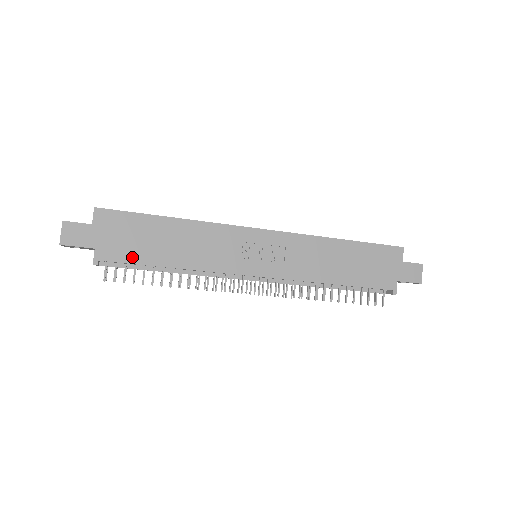
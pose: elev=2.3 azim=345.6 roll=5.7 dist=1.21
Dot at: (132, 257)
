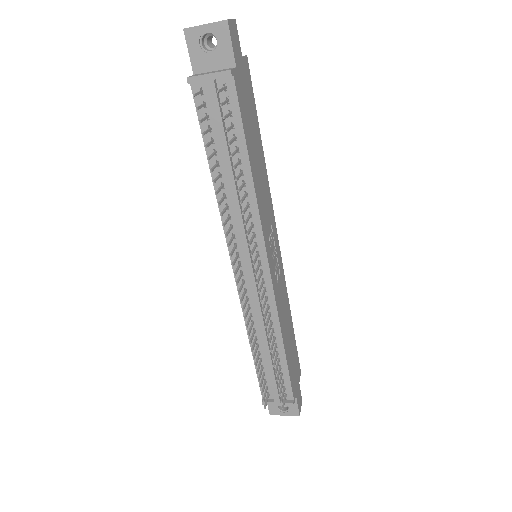
Dot at: (244, 117)
